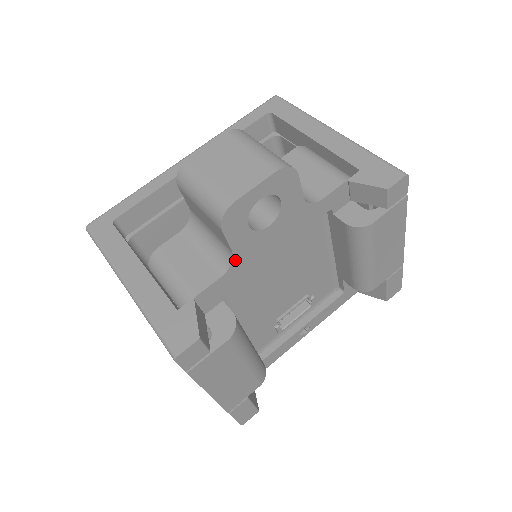
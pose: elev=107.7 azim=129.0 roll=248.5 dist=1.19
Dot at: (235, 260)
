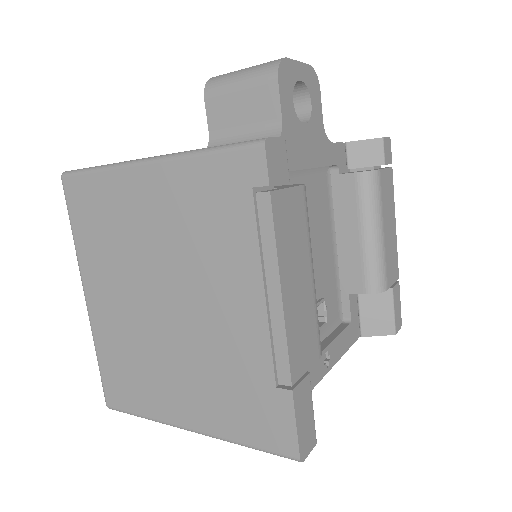
Dot at: (283, 135)
